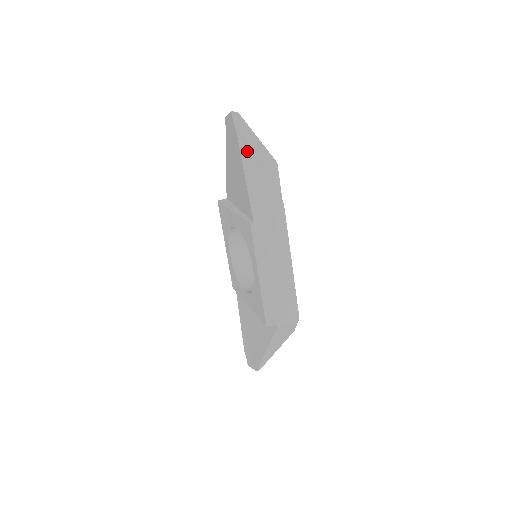
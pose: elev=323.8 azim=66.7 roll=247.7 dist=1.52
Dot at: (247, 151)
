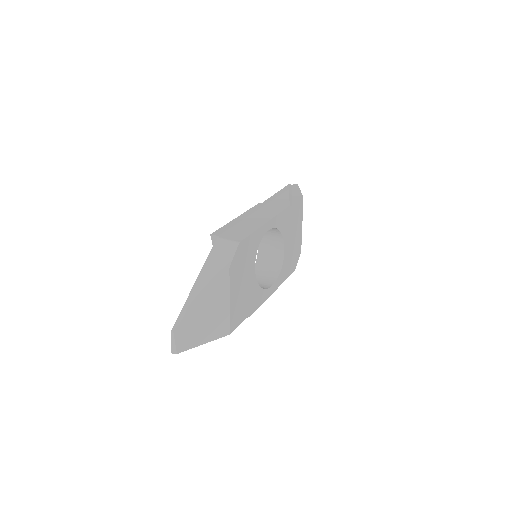
Dot at: (288, 188)
